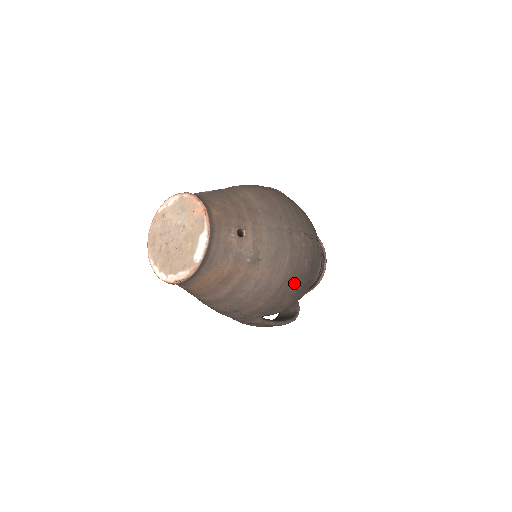
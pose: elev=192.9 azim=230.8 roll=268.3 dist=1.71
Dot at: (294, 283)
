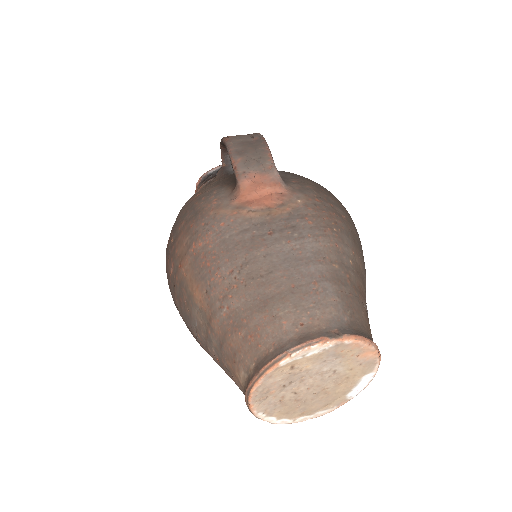
Dot at: occluded
